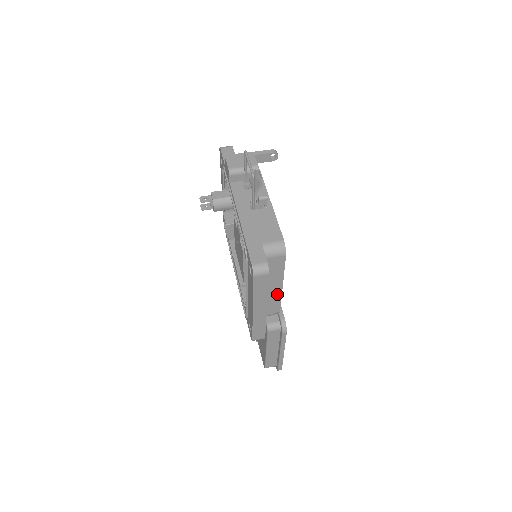
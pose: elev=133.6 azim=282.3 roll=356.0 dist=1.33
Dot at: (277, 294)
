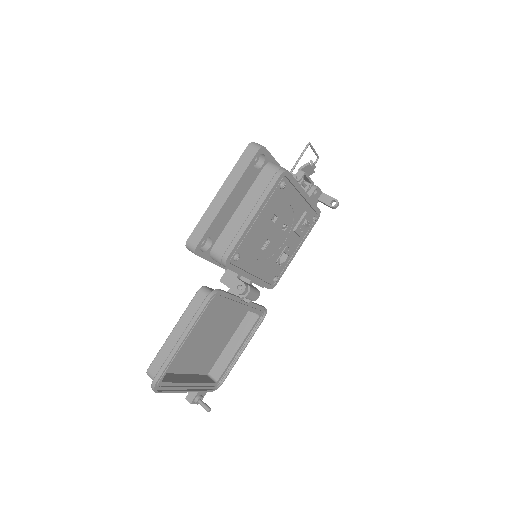
Dot at: (243, 226)
